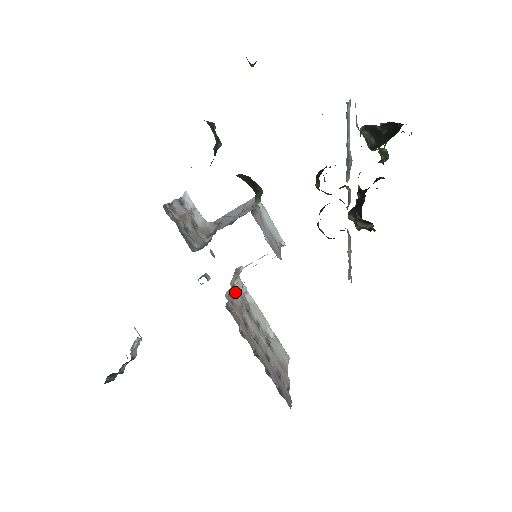
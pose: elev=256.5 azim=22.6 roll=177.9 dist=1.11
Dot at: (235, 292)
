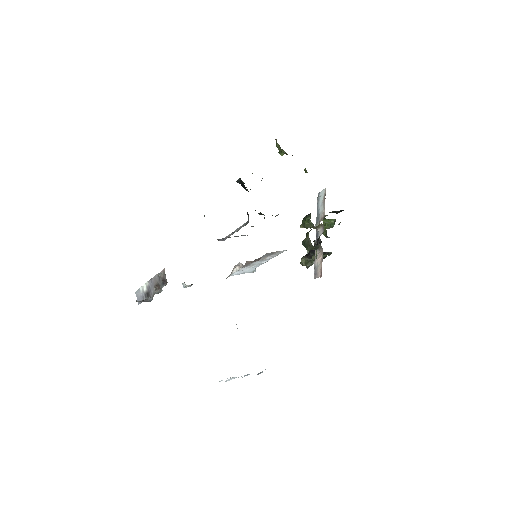
Dot at: occluded
